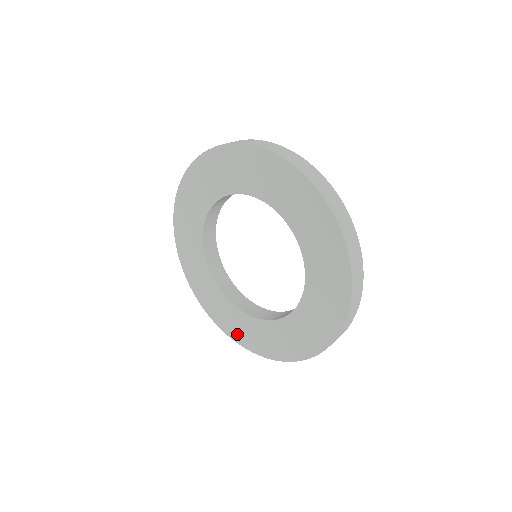
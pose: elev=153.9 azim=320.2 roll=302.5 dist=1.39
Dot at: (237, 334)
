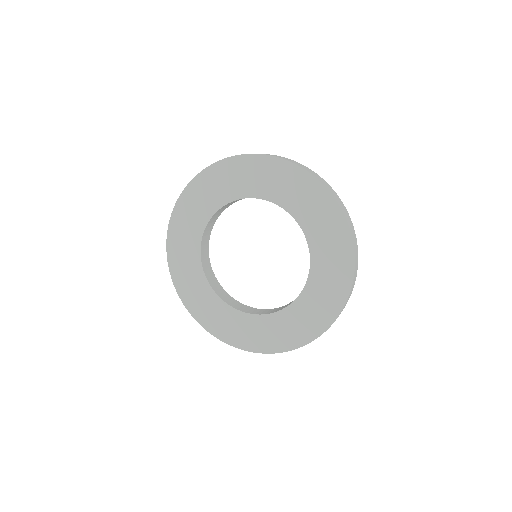
Dot at: (208, 320)
